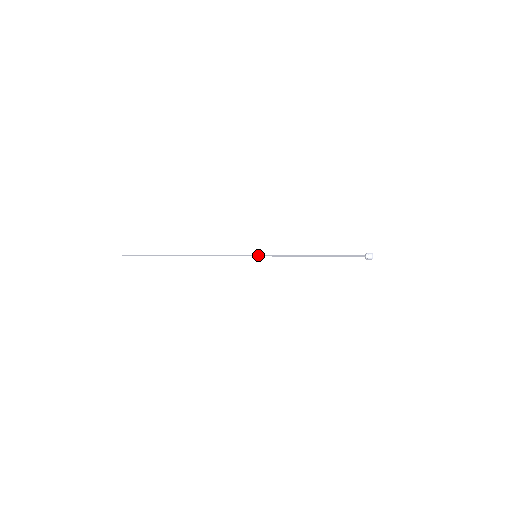
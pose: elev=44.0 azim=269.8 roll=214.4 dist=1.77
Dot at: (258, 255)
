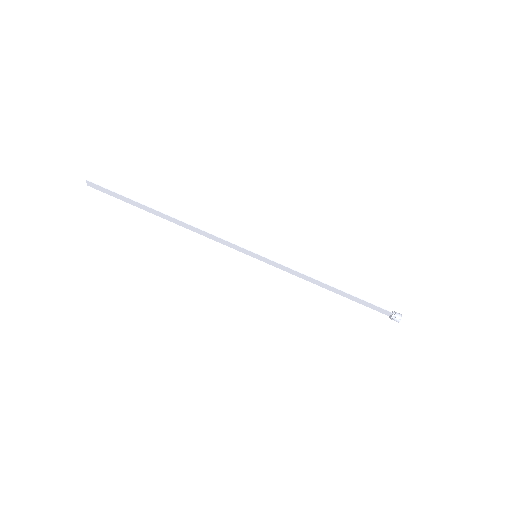
Dot at: (258, 257)
